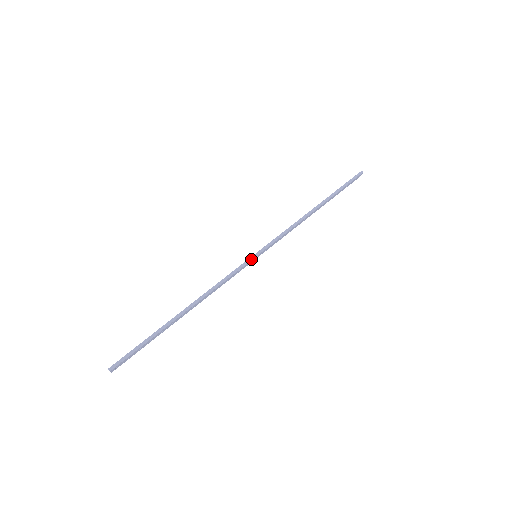
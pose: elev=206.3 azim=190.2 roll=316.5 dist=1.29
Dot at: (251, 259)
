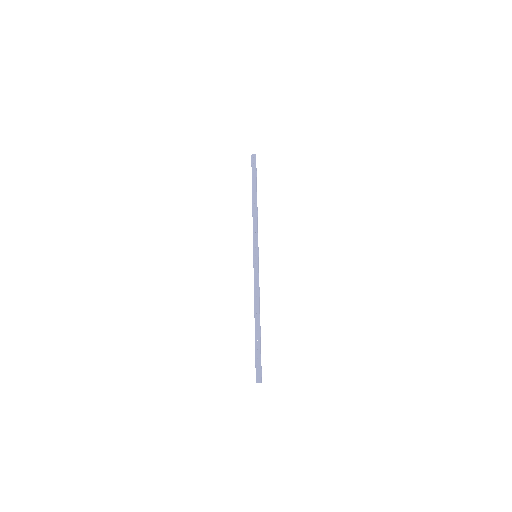
Dot at: occluded
